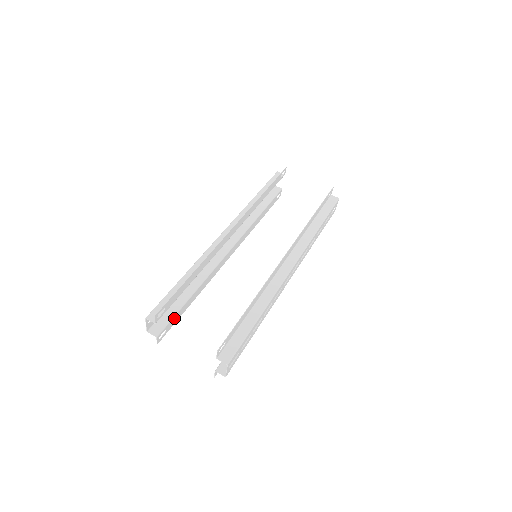
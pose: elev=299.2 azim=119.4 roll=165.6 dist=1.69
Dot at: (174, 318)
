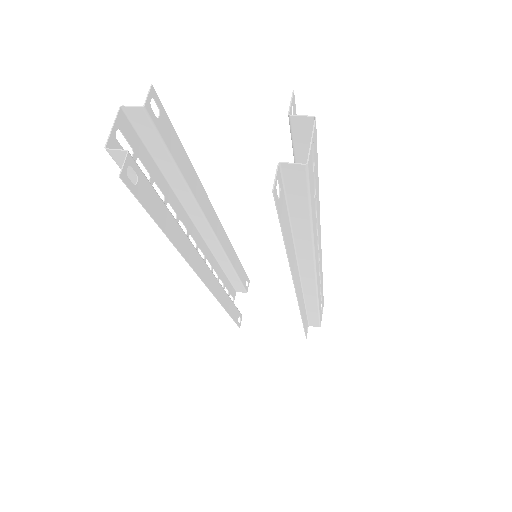
Dot at: (150, 192)
